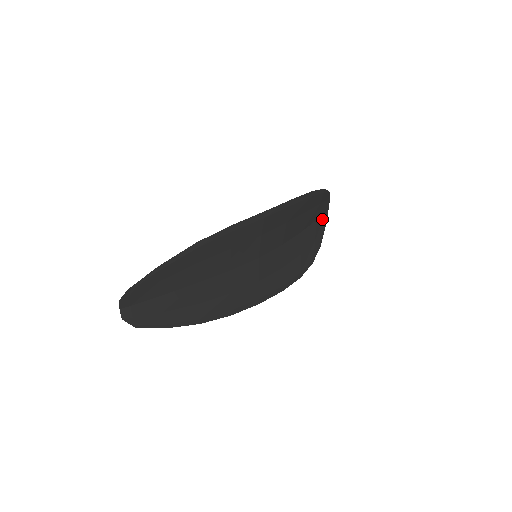
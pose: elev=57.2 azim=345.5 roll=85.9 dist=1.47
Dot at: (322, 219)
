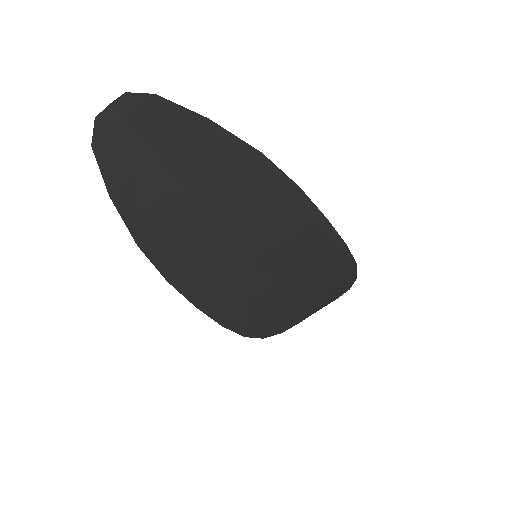
Dot at: (309, 310)
